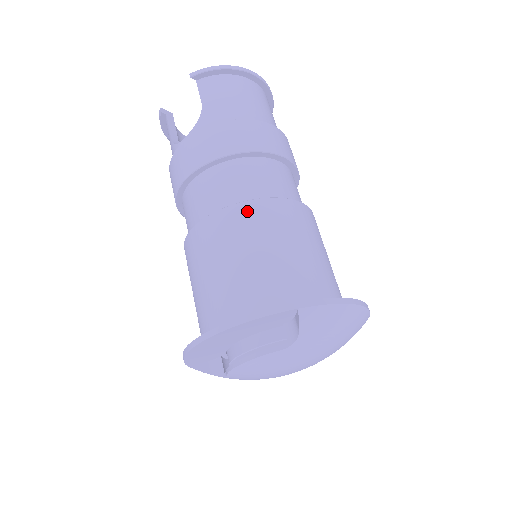
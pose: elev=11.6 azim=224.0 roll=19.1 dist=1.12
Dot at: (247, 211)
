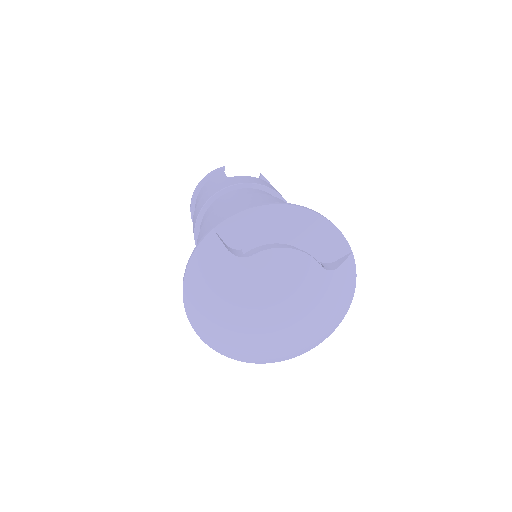
Dot at: occluded
